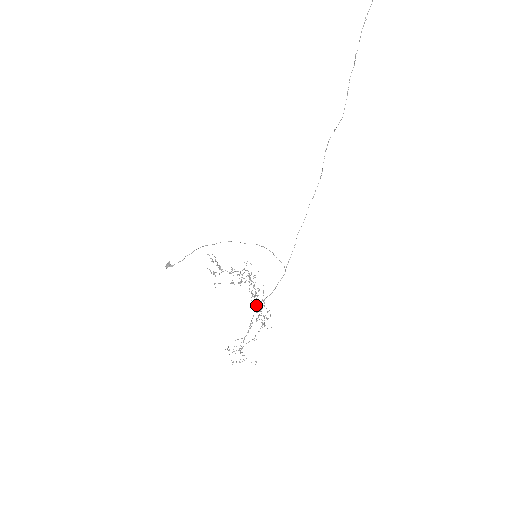
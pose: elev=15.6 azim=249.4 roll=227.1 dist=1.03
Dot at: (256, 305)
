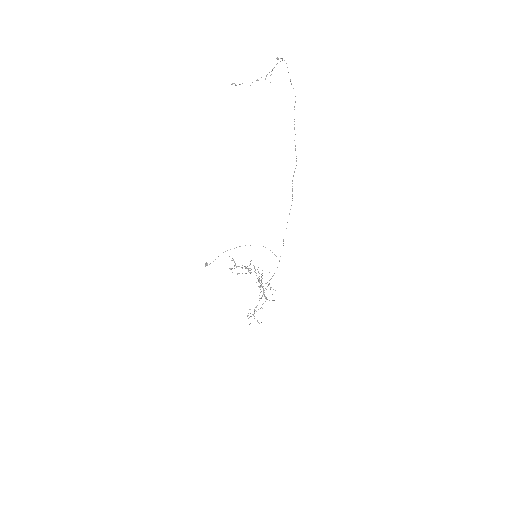
Dot at: (260, 287)
